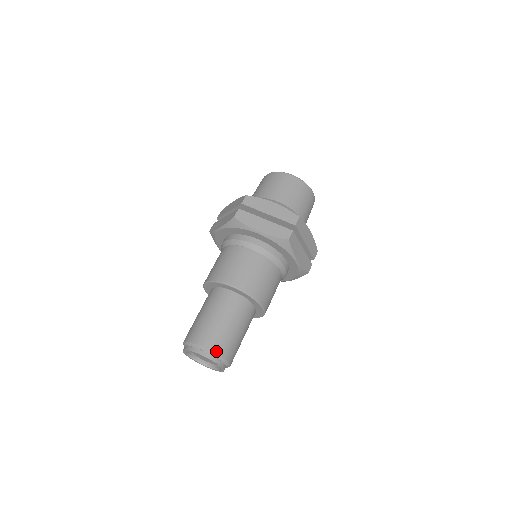
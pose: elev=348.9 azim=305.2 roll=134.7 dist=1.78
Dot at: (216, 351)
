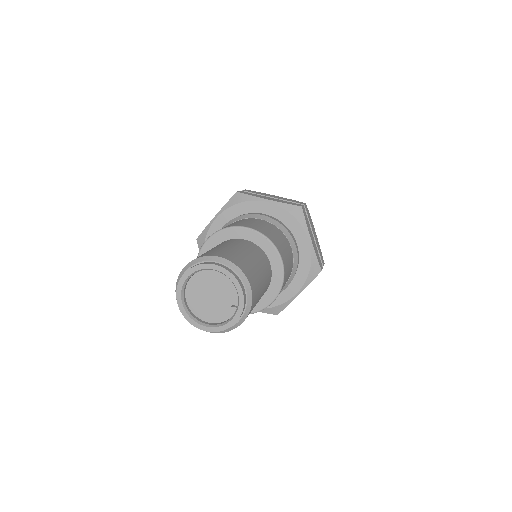
Dot at: (236, 263)
